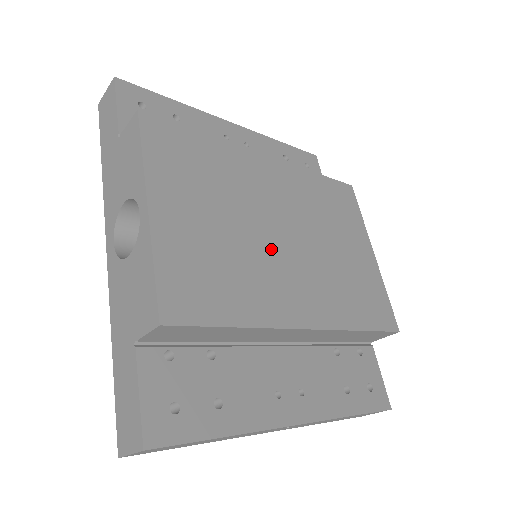
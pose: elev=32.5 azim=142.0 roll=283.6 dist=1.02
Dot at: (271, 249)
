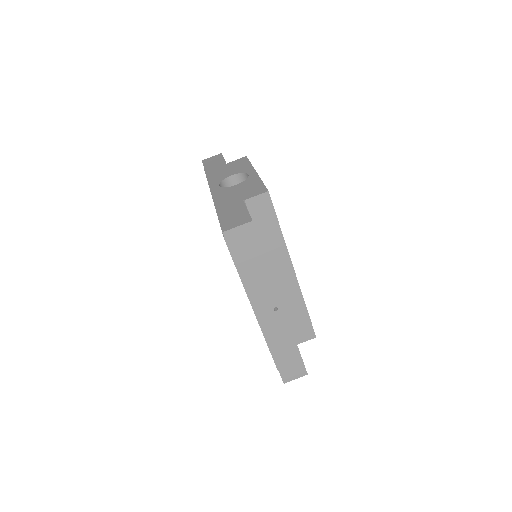
Dot at: occluded
